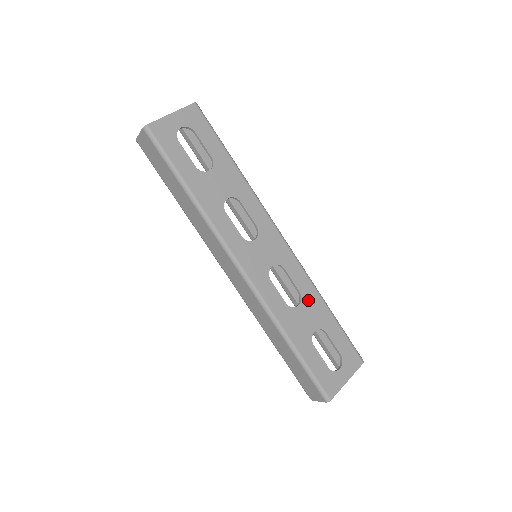
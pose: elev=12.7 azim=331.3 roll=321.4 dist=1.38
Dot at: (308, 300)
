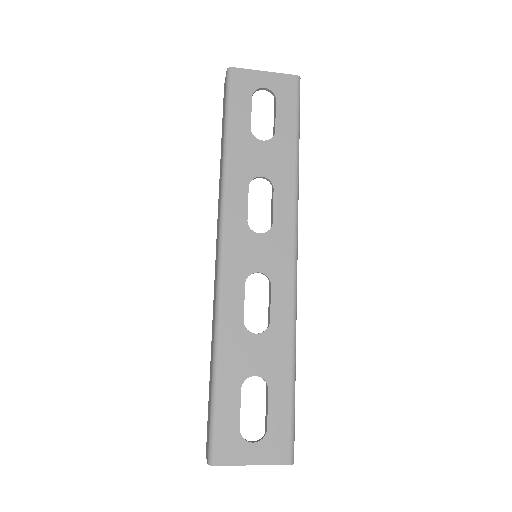
Dot at: (274, 338)
